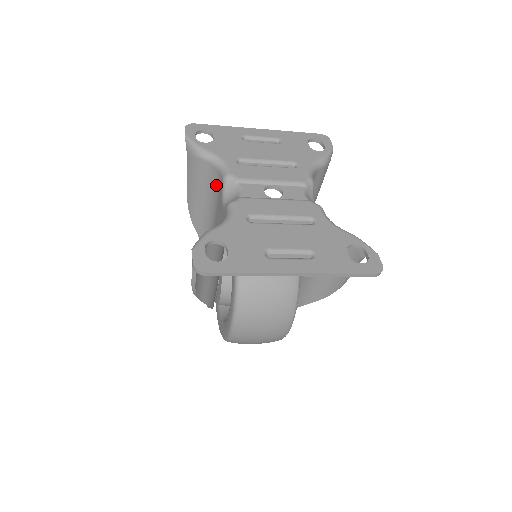
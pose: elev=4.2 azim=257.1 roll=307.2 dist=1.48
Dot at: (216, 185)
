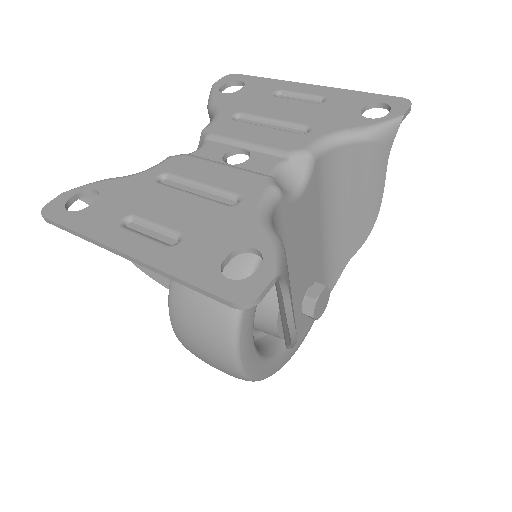
Dot at: occluded
